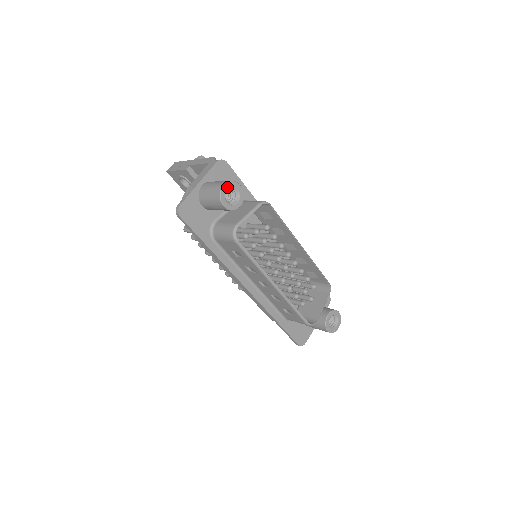
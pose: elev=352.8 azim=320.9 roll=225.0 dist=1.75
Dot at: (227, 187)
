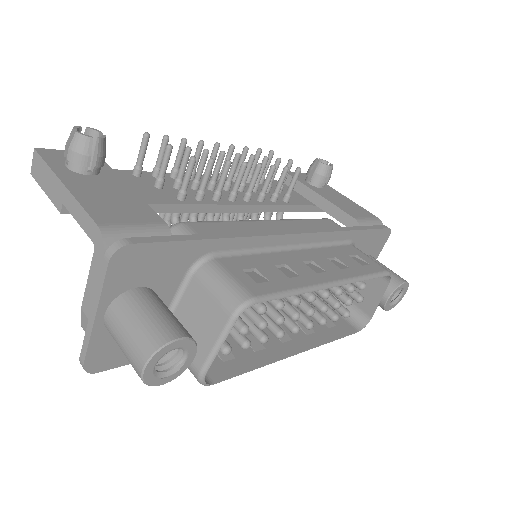
Dot at: (152, 366)
